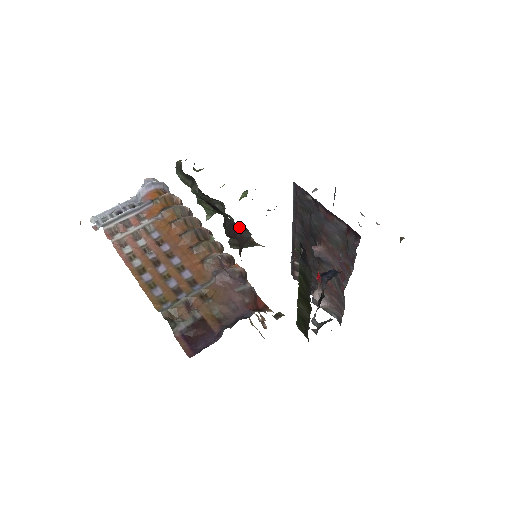
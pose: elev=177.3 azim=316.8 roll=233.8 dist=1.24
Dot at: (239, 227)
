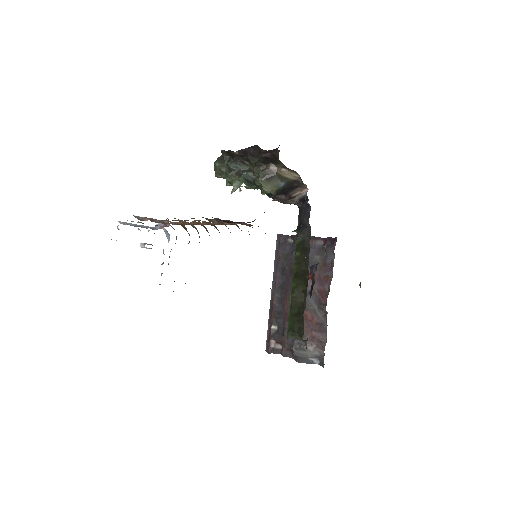
Dot at: occluded
